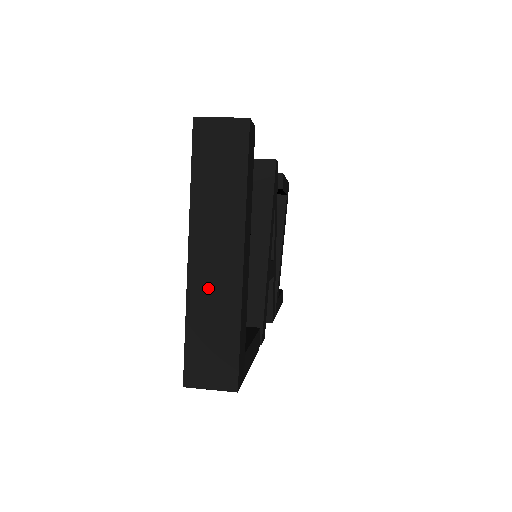
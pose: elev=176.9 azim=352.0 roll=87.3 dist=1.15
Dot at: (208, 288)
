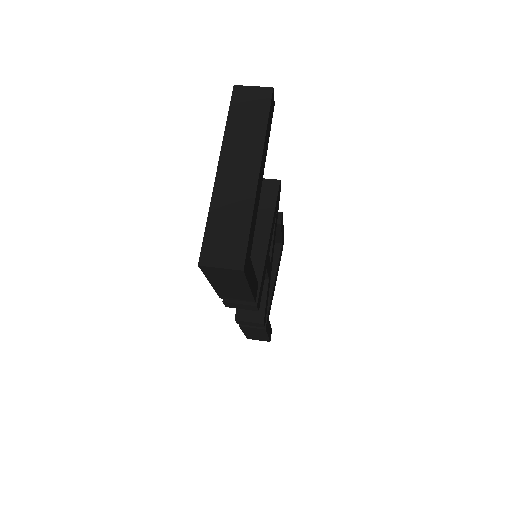
Dot at: (229, 192)
